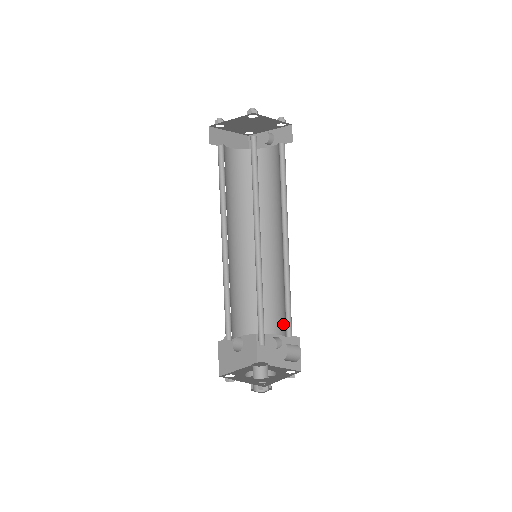
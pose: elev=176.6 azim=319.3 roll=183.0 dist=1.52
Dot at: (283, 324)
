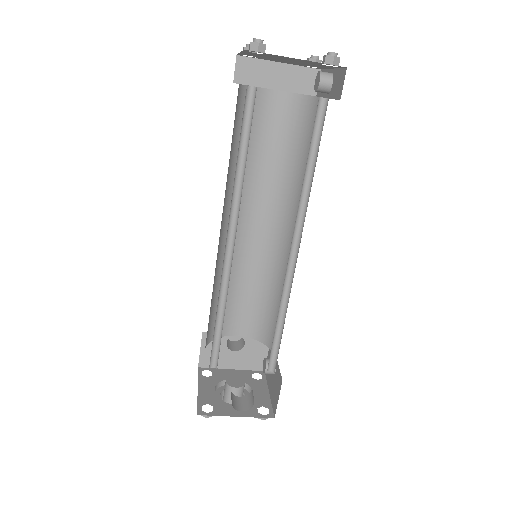
Dot at: occluded
